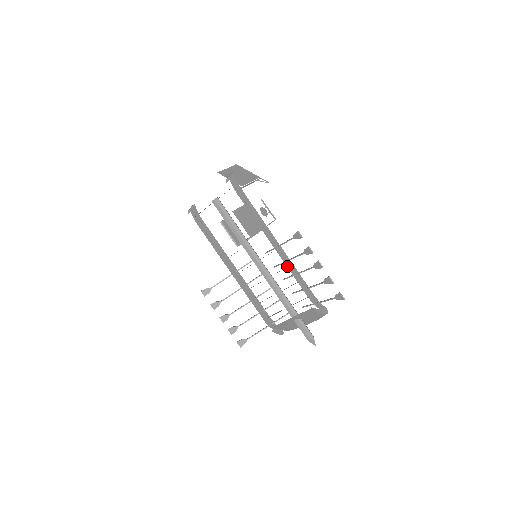
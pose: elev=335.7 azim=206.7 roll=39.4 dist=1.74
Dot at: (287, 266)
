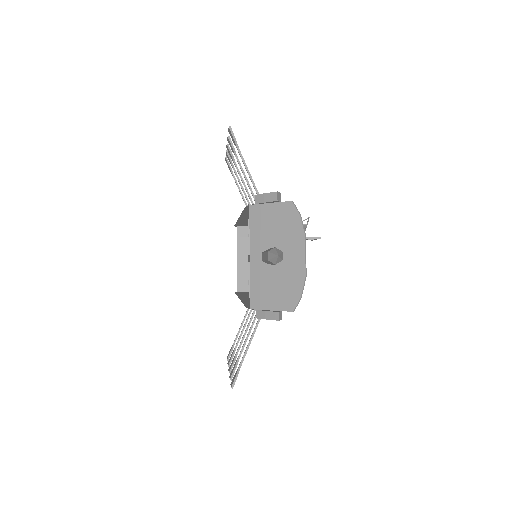
Dot at: occluded
